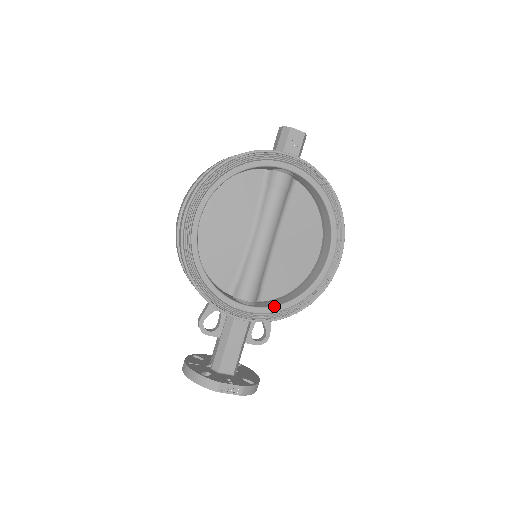
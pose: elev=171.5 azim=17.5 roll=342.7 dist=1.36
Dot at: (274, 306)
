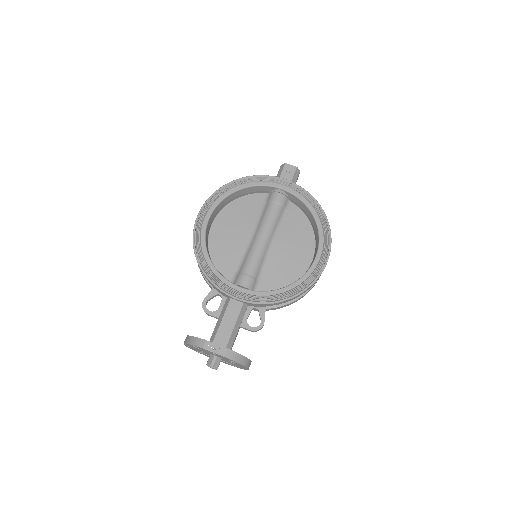
Dot at: (265, 291)
